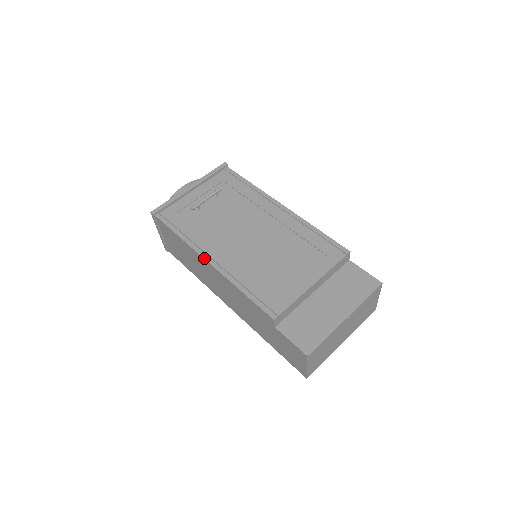
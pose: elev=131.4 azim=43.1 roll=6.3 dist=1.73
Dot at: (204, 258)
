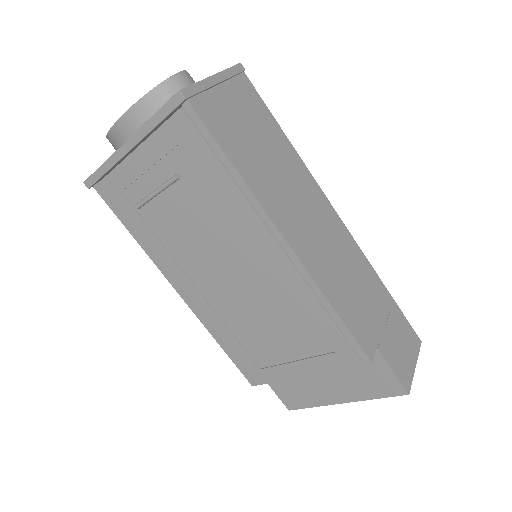
Dot at: occluded
